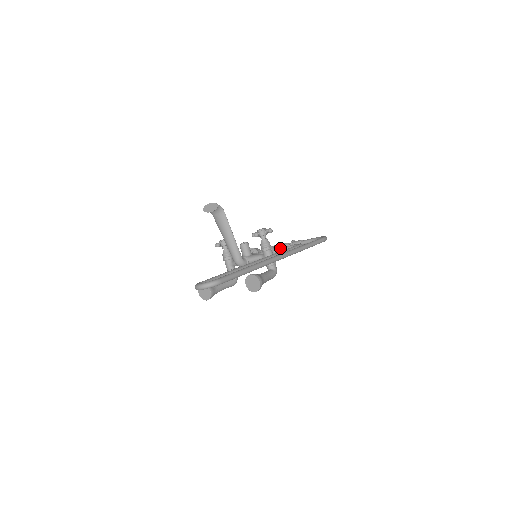
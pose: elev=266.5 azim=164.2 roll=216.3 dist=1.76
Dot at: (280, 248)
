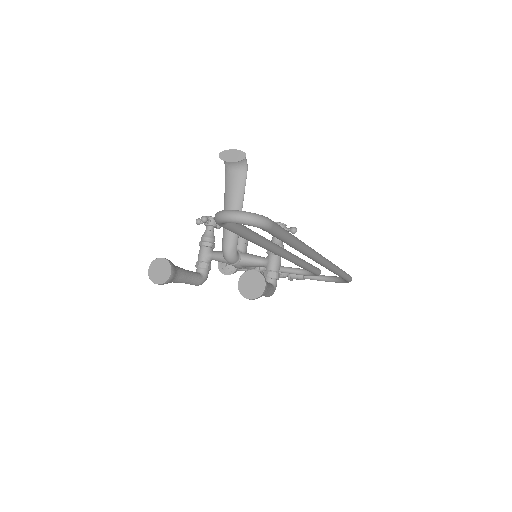
Dot at: (281, 266)
